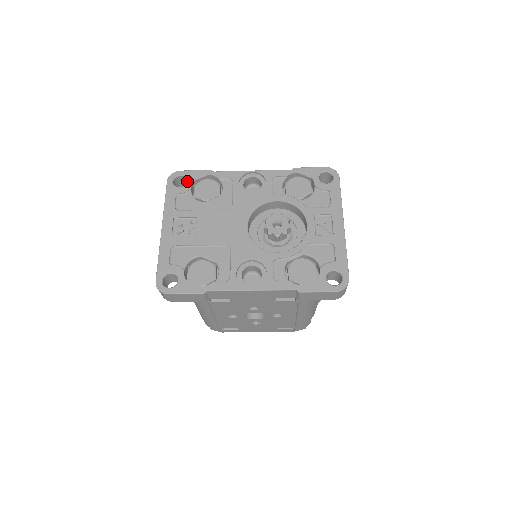
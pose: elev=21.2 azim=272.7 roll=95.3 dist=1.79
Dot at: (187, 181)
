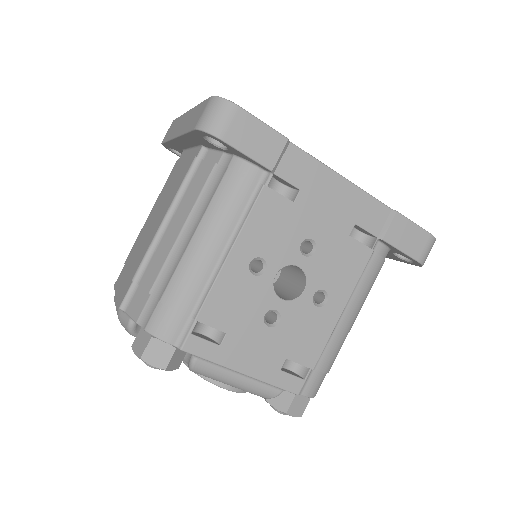
Dot at: occluded
